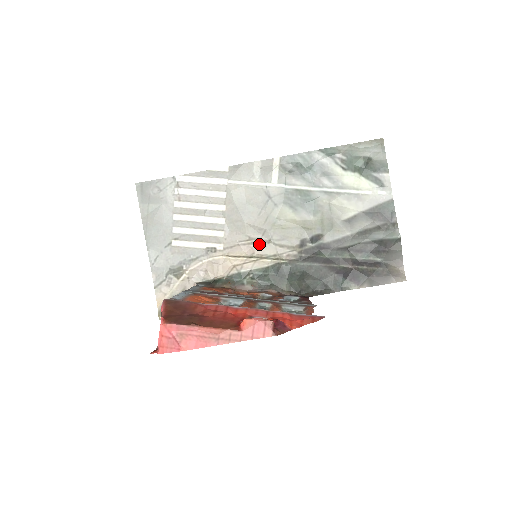
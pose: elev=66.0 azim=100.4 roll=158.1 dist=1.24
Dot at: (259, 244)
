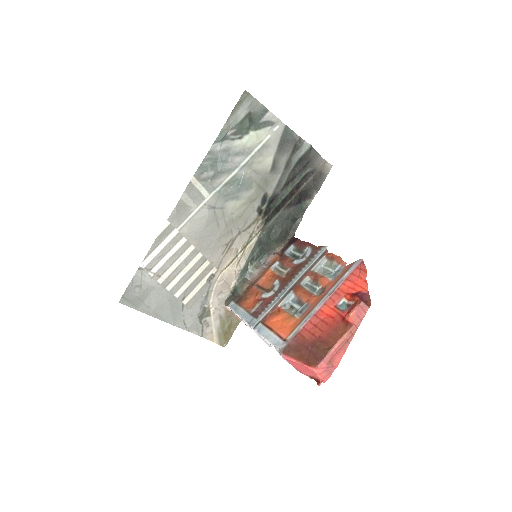
Dot at: (235, 241)
